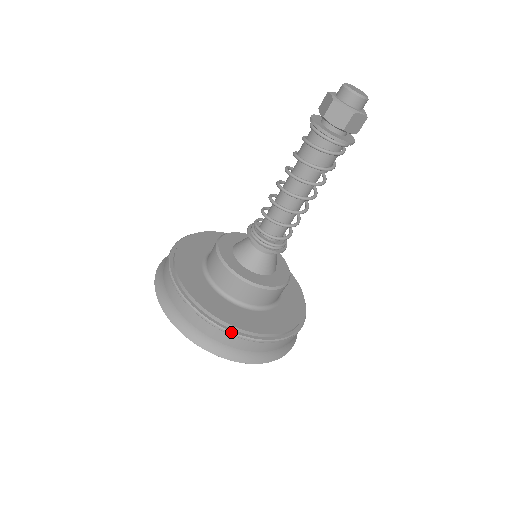
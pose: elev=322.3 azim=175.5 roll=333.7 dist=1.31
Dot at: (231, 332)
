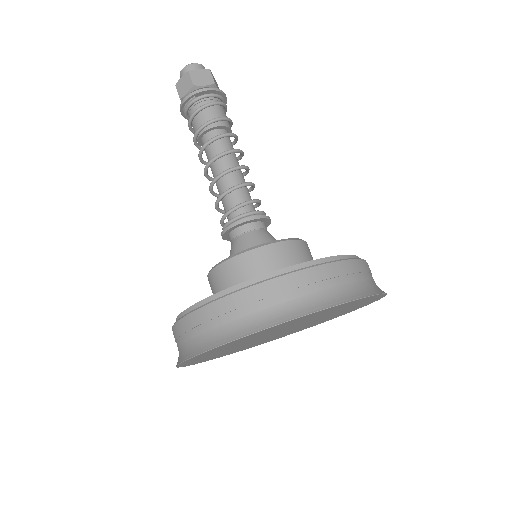
Dot at: (225, 295)
